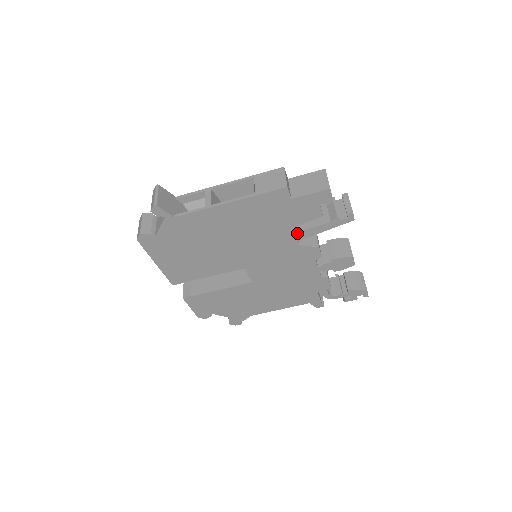
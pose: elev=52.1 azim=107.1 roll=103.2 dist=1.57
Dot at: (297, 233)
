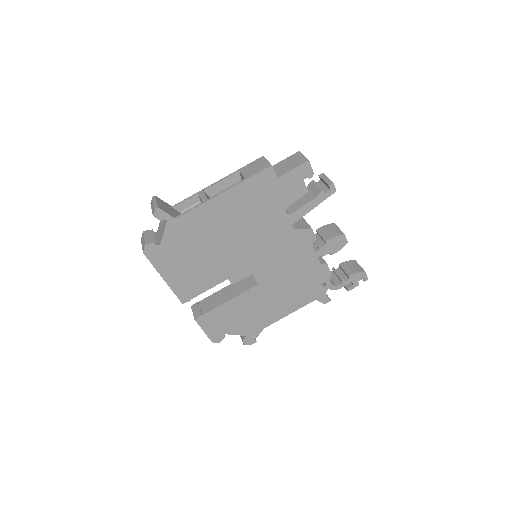
Dot at: (289, 216)
